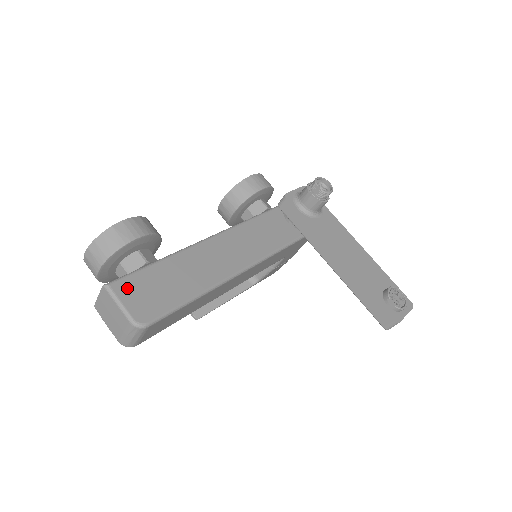
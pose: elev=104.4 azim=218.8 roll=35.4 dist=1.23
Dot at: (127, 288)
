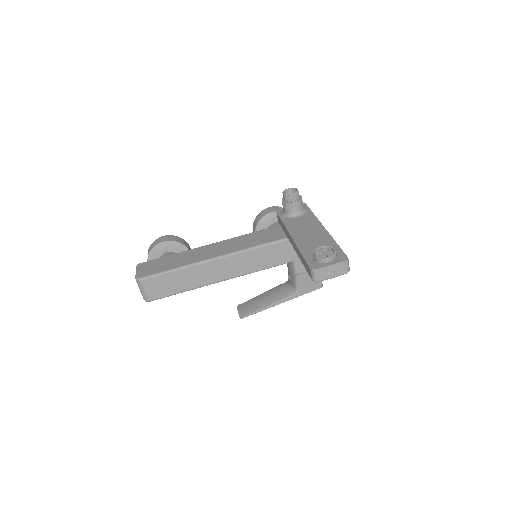
Dot at: (145, 265)
